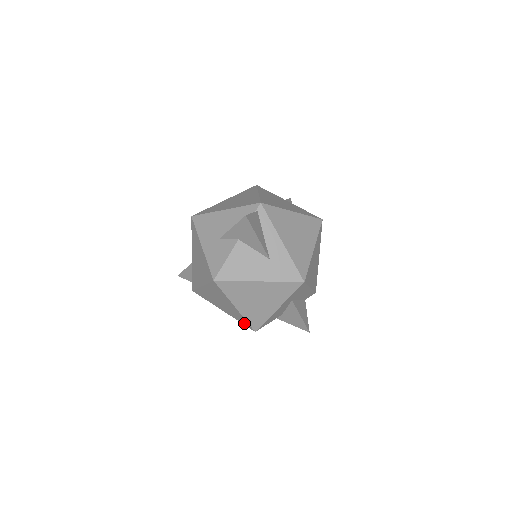
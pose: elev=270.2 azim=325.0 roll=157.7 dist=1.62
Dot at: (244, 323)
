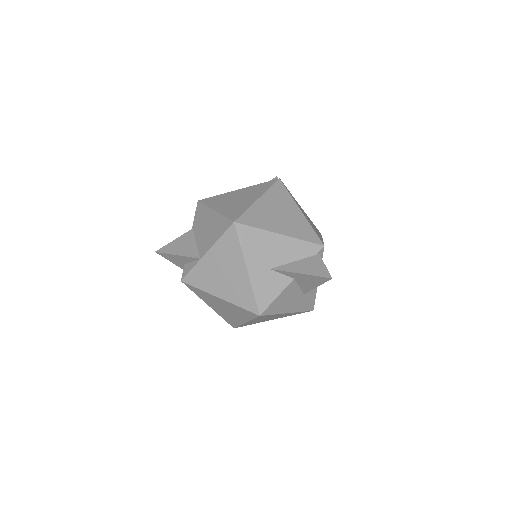
Dot at: (229, 322)
